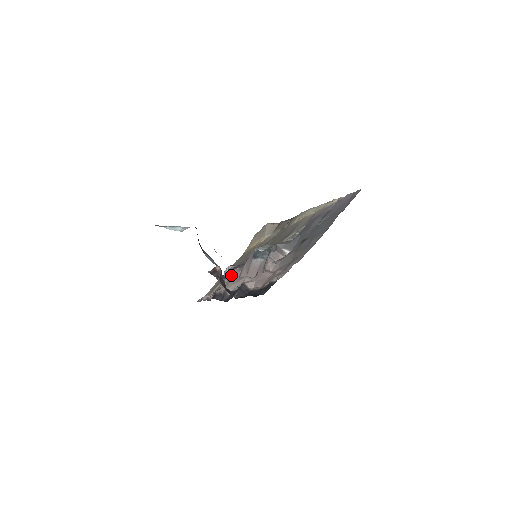
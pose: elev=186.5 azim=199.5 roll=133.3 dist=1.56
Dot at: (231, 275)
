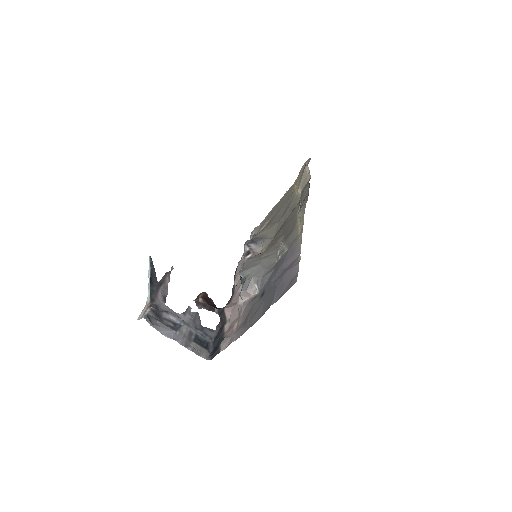
Dot at: occluded
